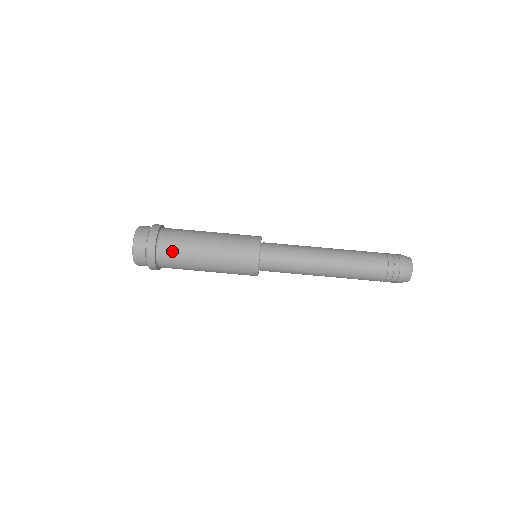
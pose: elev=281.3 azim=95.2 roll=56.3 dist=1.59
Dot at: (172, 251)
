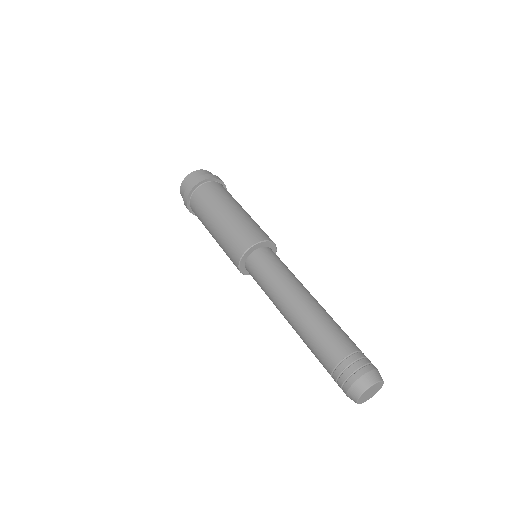
Dot at: (201, 200)
